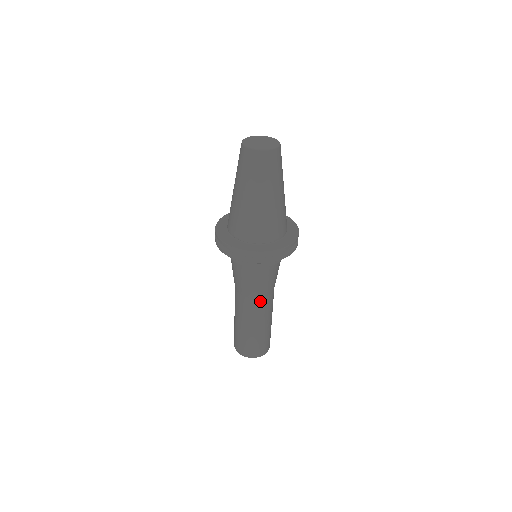
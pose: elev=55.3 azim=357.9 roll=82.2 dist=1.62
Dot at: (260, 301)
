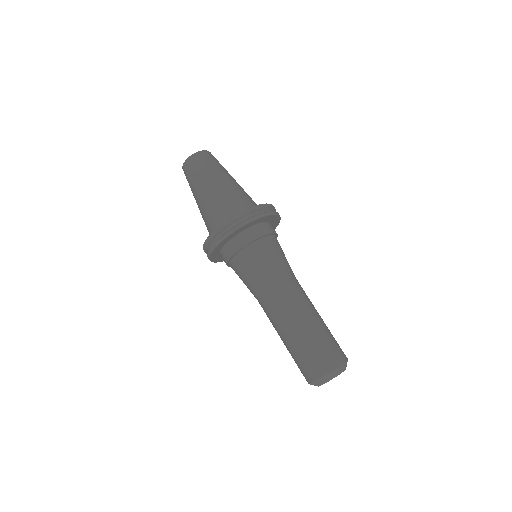
Dot at: (286, 285)
